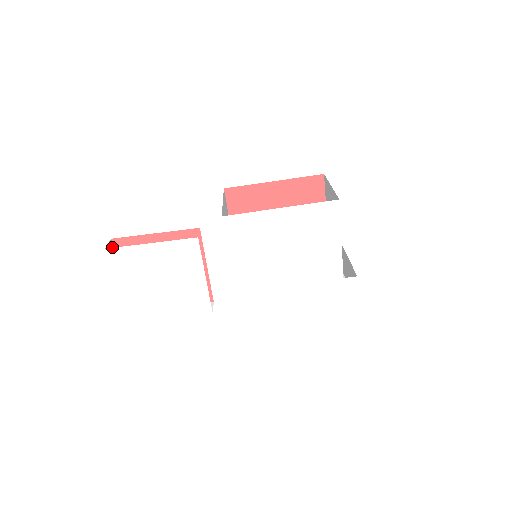
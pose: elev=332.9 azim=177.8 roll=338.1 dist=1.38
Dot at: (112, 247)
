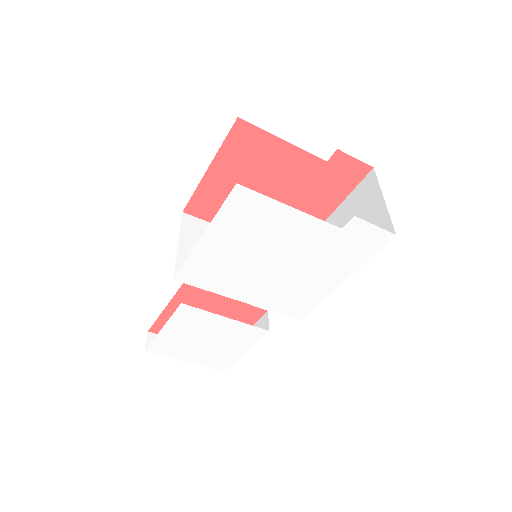
Dot at: (155, 336)
